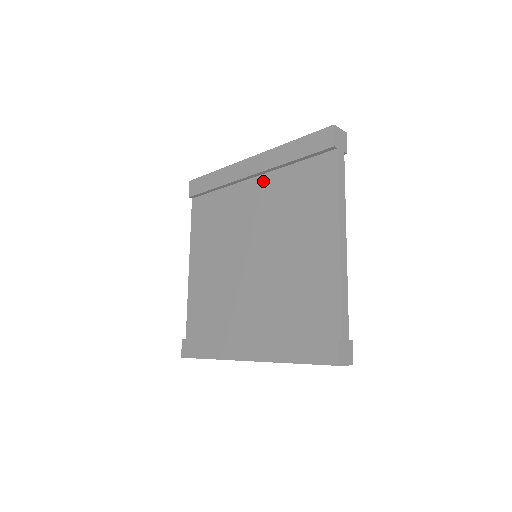
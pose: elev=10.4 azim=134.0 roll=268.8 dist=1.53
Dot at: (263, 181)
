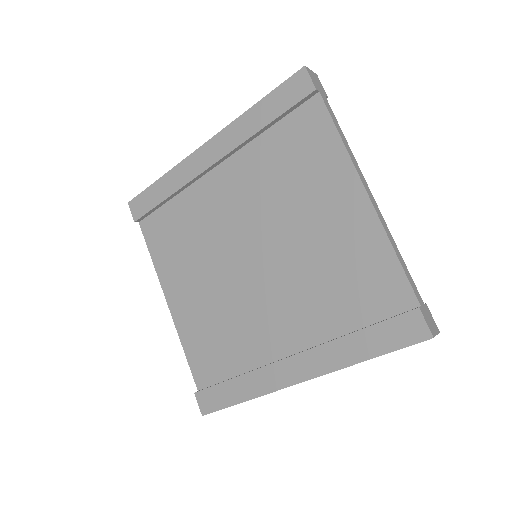
Dot at: (231, 166)
